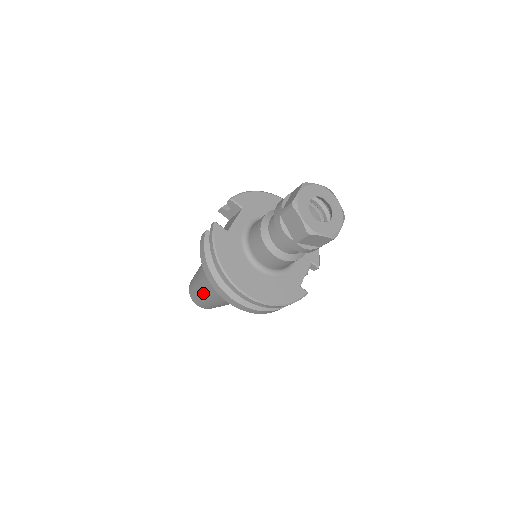
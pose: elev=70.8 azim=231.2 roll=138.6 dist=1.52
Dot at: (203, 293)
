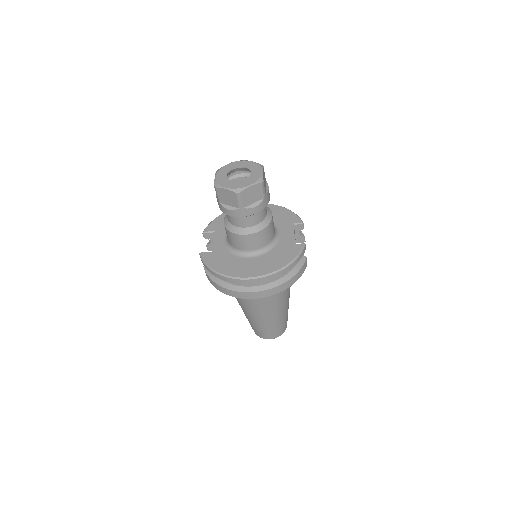
Dot at: (256, 321)
